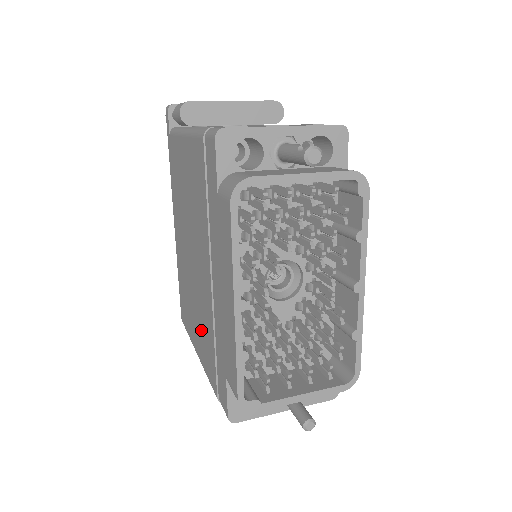
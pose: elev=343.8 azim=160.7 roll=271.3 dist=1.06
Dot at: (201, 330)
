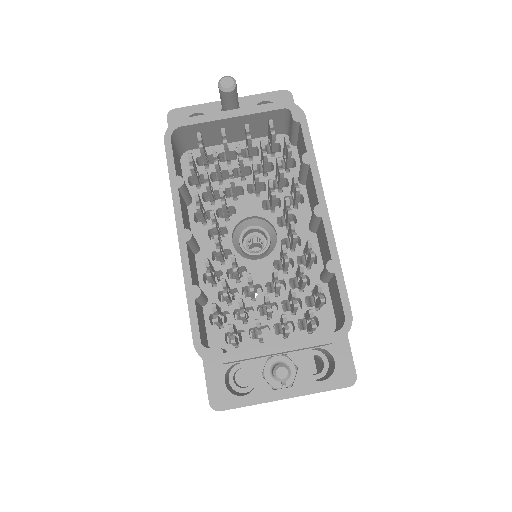
Dot at: occluded
